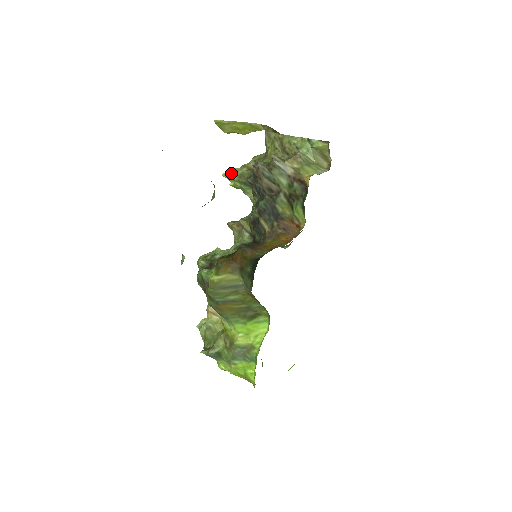
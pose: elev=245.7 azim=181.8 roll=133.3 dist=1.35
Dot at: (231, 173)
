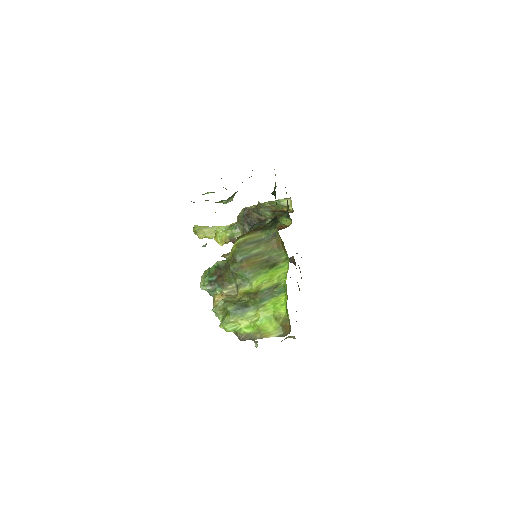
Dot at: (223, 226)
